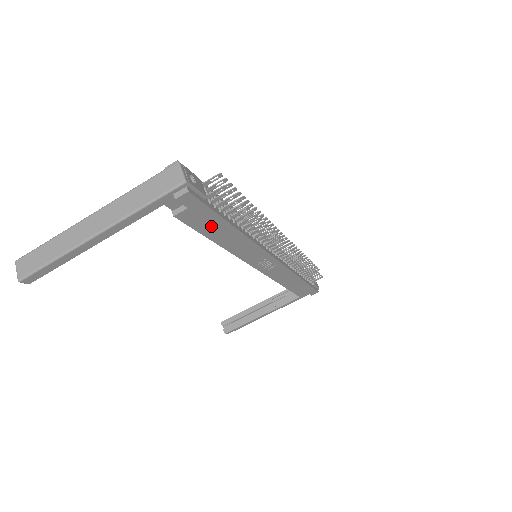
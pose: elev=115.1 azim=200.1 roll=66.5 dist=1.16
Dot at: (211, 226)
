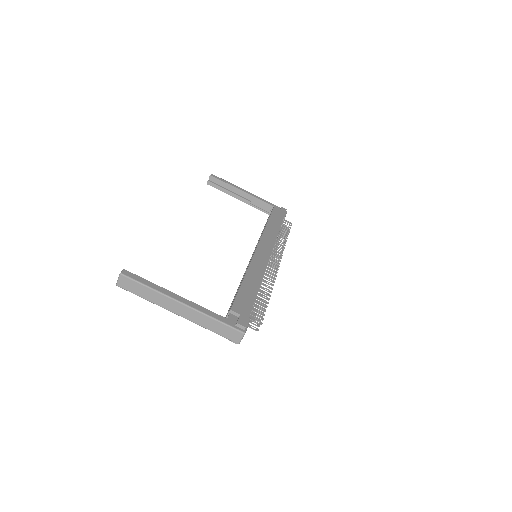
Dot at: occluded
